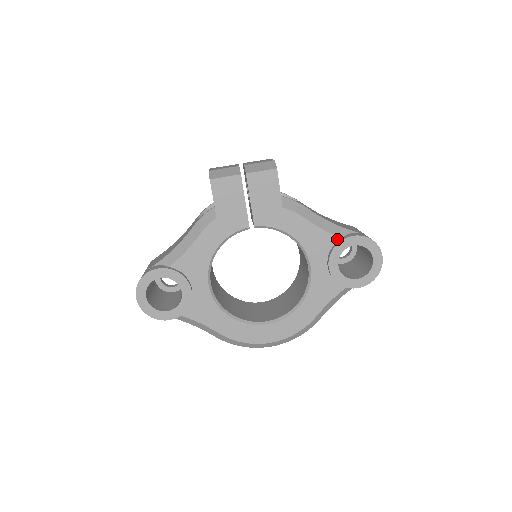
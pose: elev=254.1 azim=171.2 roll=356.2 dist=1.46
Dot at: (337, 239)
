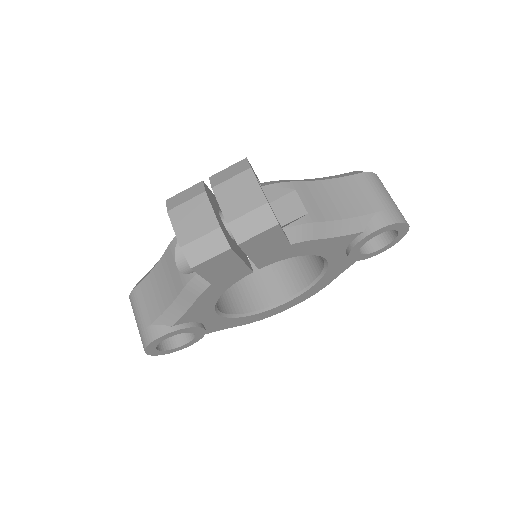
Dot at: (357, 235)
